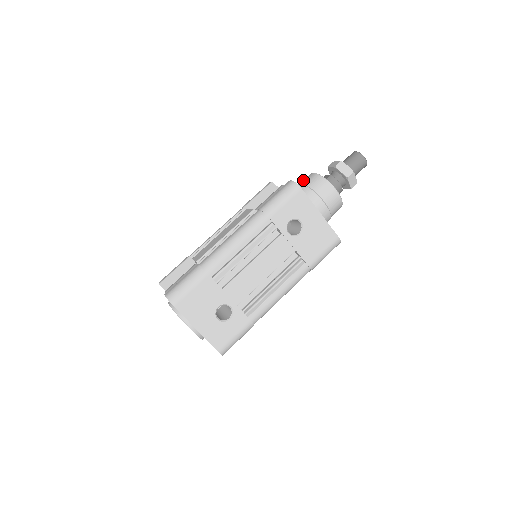
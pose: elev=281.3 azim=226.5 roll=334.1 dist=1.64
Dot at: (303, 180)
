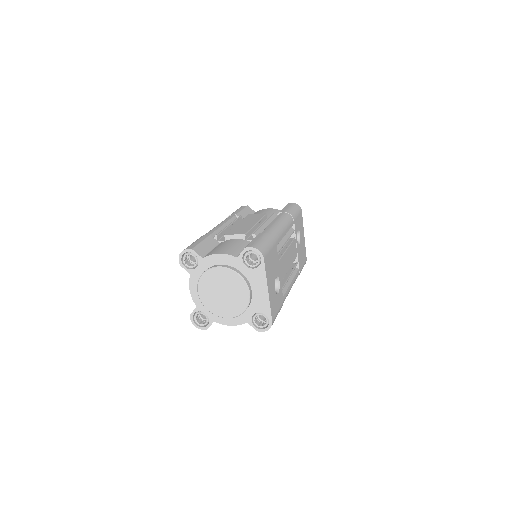
Dot at: occluded
